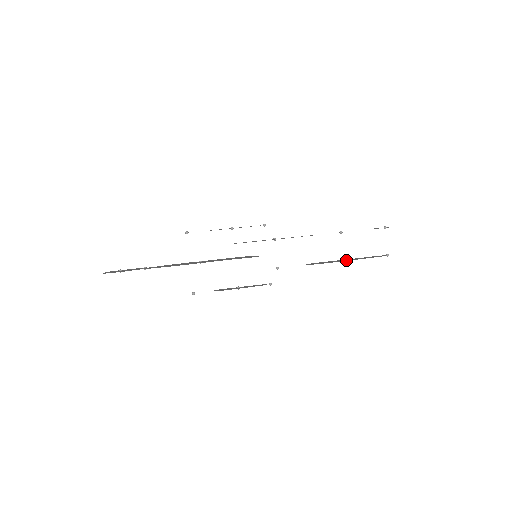
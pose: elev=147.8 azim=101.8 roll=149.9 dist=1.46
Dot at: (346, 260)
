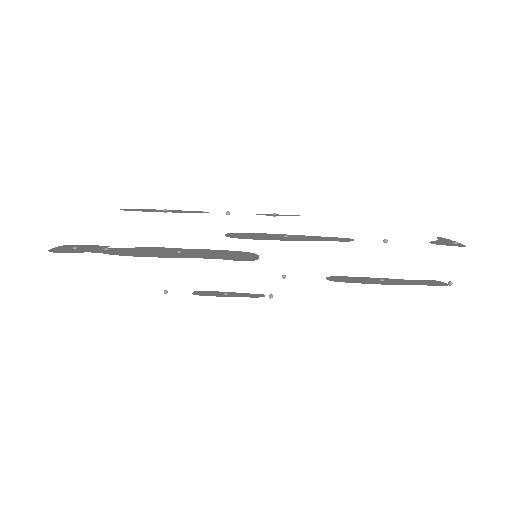
Dot at: (384, 282)
